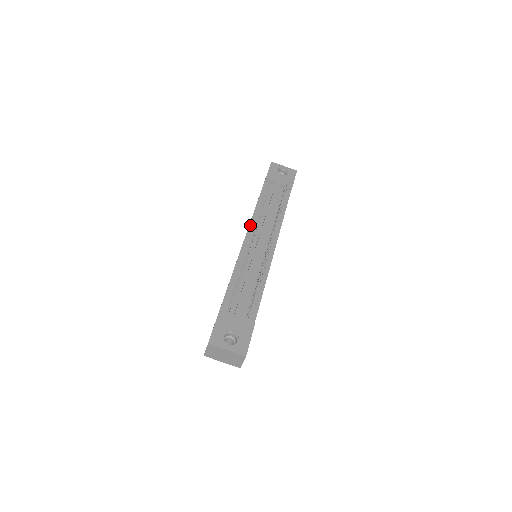
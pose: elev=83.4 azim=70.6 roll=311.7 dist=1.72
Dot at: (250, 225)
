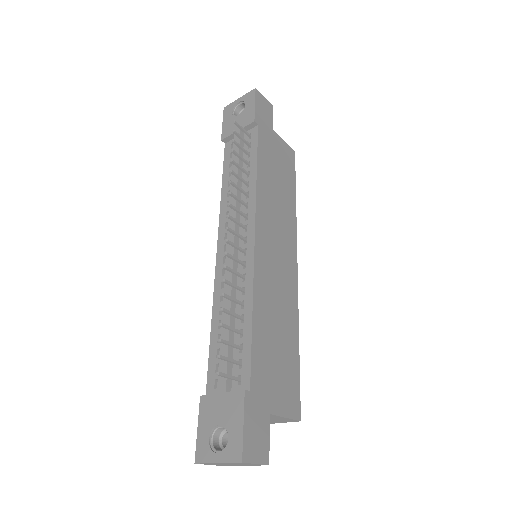
Dot at: (219, 226)
